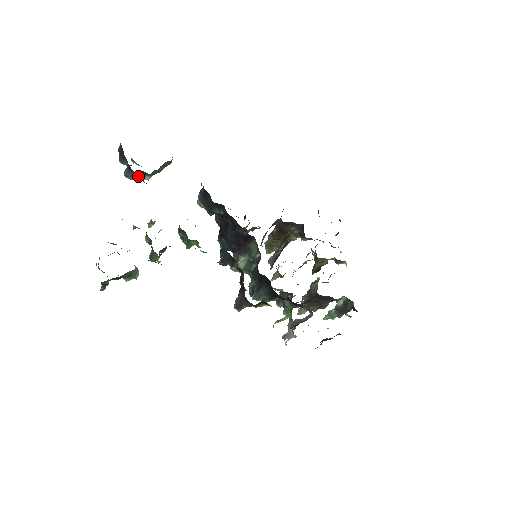
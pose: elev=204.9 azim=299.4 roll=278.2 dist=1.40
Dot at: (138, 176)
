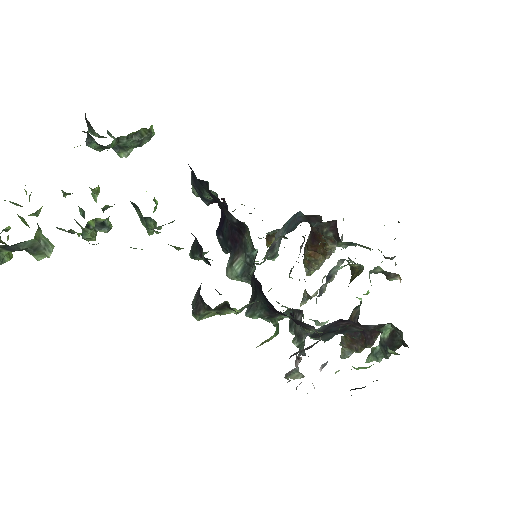
Dot at: occluded
